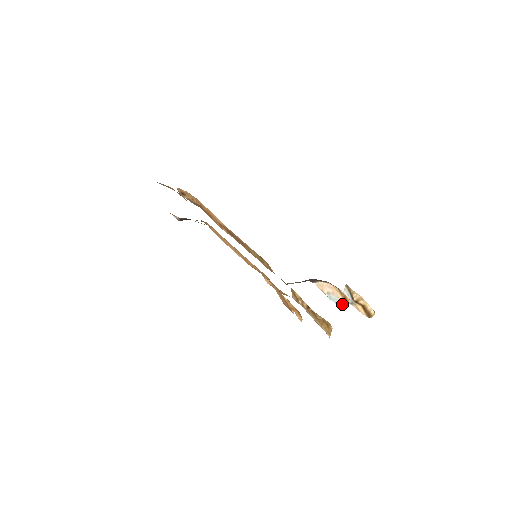
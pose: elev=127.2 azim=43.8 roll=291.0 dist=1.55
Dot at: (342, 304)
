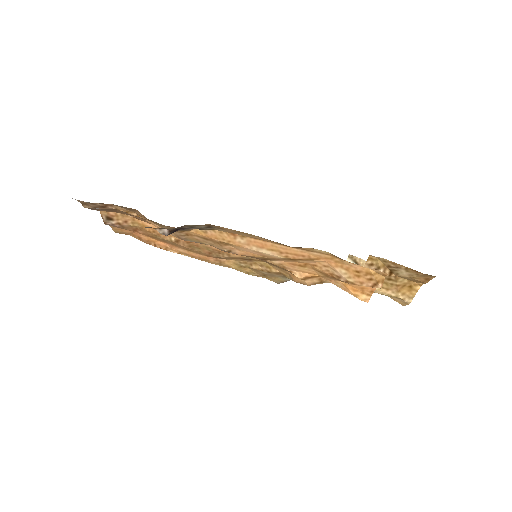
Dot at: occluded
